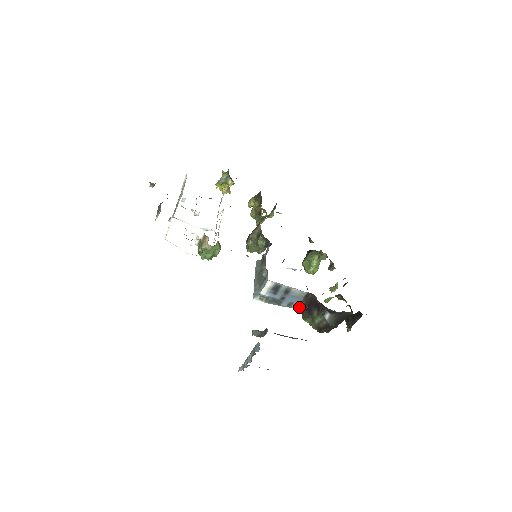
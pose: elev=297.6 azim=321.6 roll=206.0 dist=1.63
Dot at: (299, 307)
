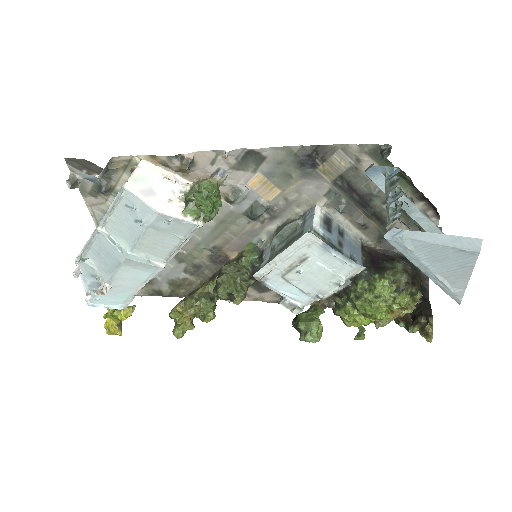
Dot at: (364, 264)
